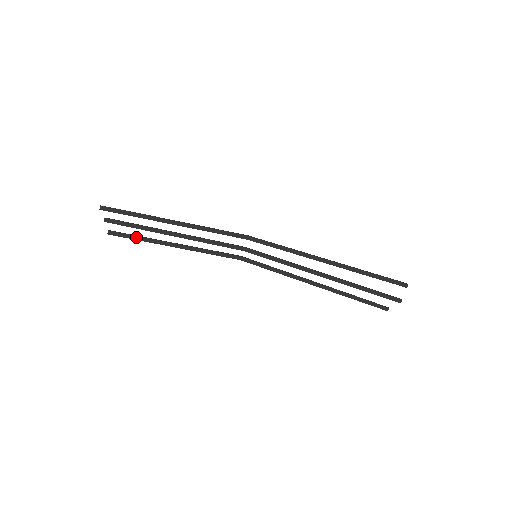
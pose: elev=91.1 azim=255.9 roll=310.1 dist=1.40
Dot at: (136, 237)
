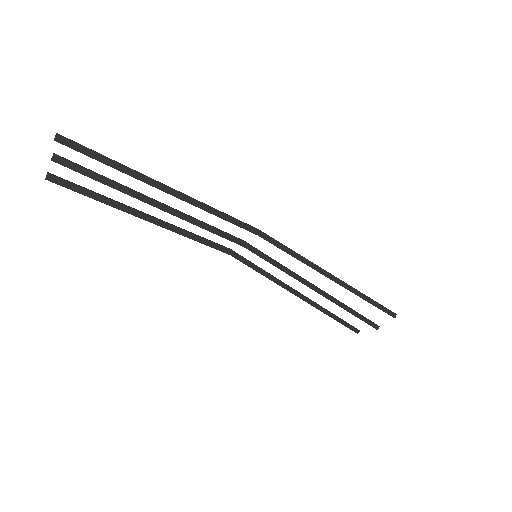
Dot at: (93, 194)
